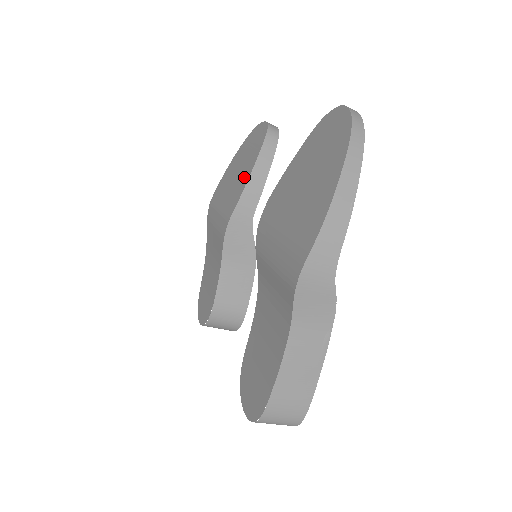
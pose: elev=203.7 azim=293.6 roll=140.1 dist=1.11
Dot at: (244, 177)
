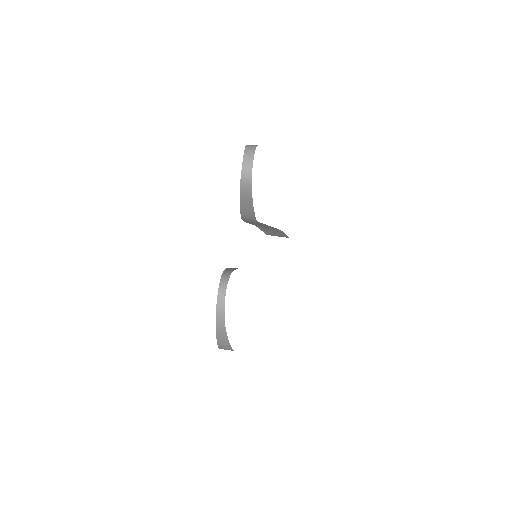
Dot at: occluded
